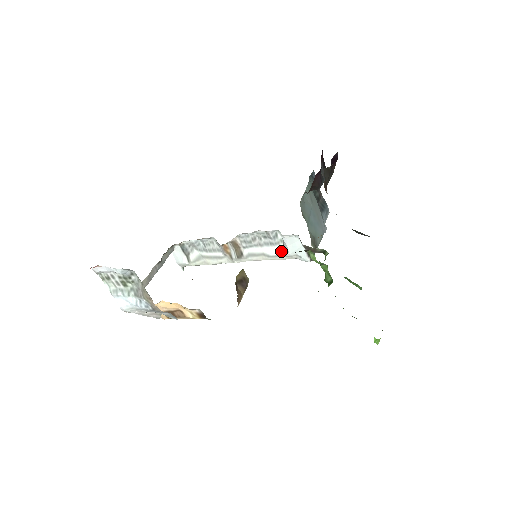
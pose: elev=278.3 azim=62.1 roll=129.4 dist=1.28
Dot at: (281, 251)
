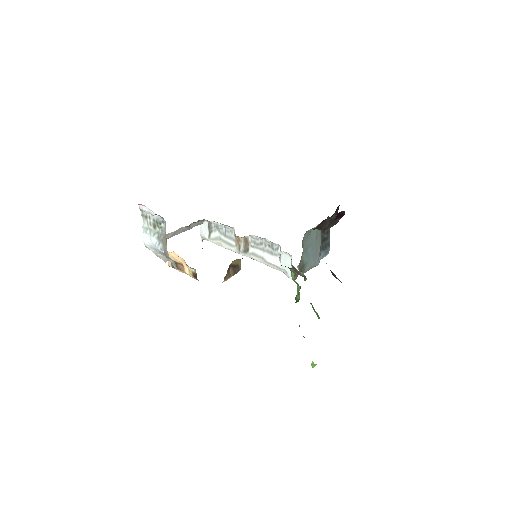
Dot at: (275, 262)
